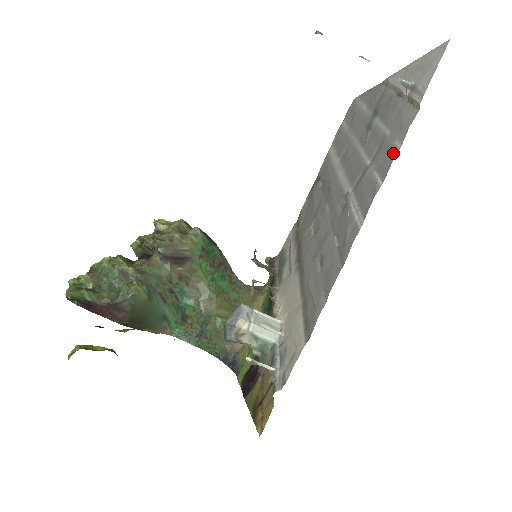
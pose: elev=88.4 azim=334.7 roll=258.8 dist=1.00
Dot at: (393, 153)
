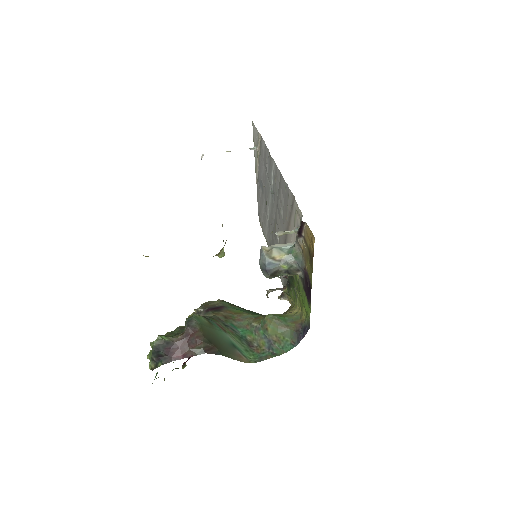
Dot at: (265, 148)
